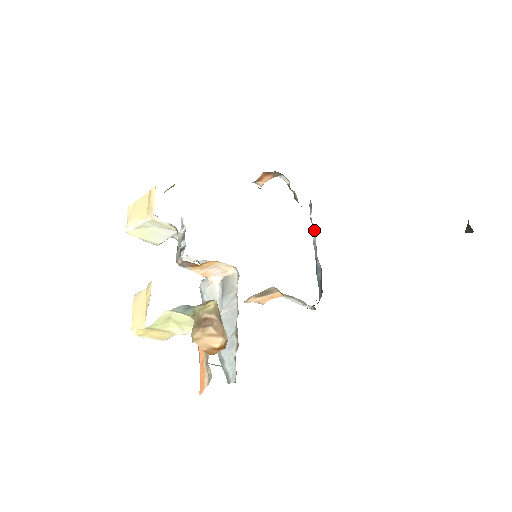
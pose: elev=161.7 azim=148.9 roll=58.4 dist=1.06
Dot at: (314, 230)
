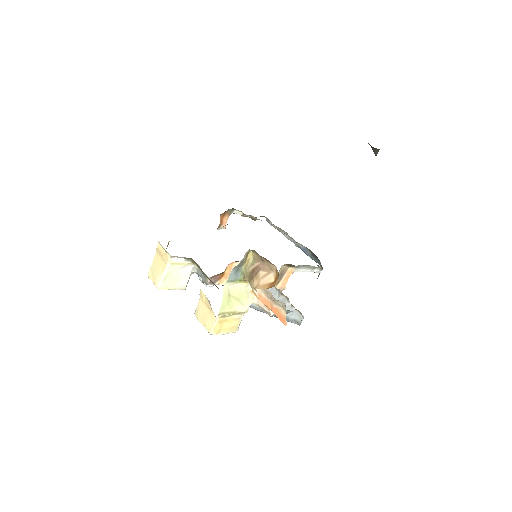
Dot at: (282, 230)
